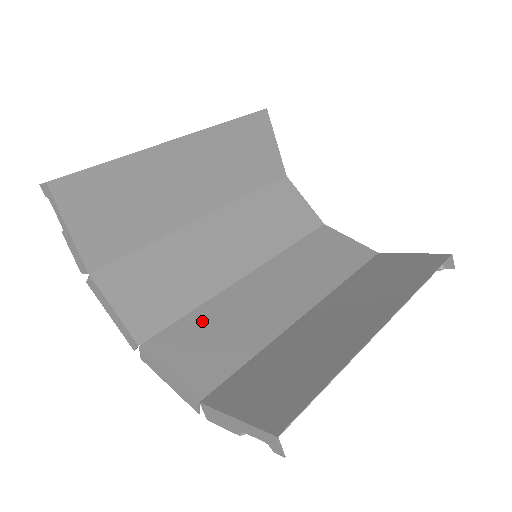
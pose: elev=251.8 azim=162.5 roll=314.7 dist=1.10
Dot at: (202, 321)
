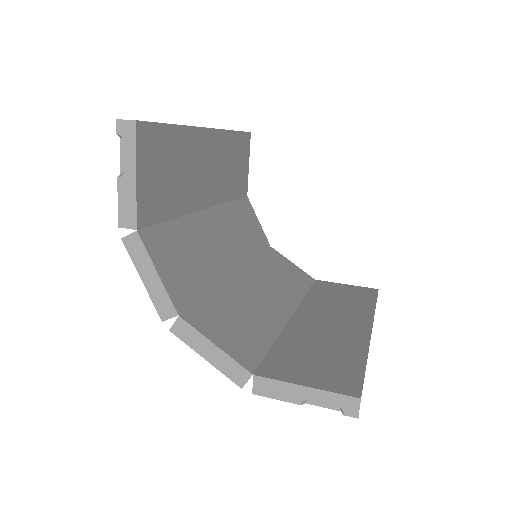
Dot at: (221, 304)
